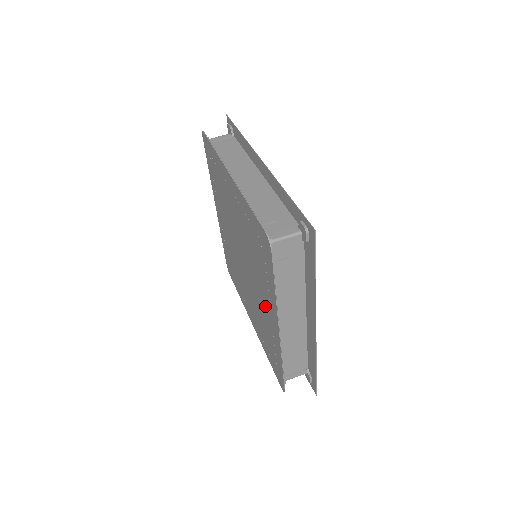
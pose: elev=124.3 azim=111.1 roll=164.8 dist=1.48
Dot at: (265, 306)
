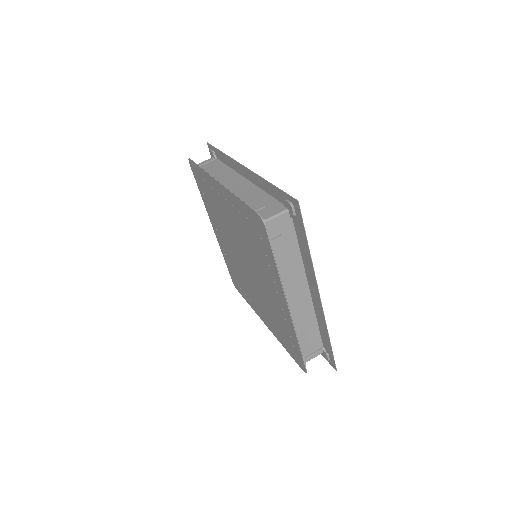
Dot at: (272, 292)
